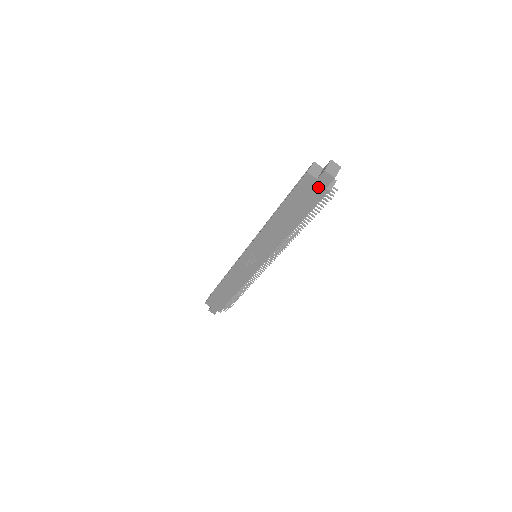
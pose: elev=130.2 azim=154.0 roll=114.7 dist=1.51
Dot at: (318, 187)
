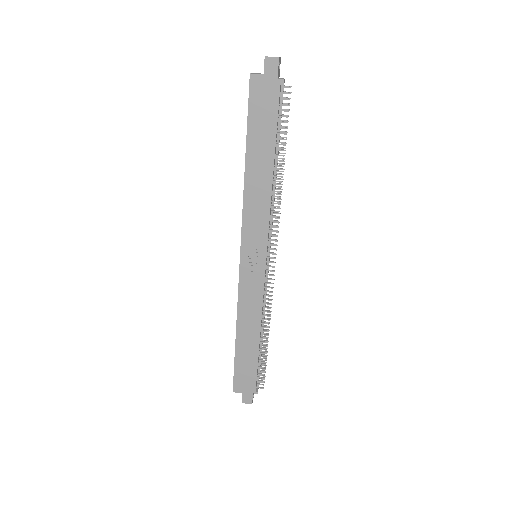
Dot at: (269, 84)
